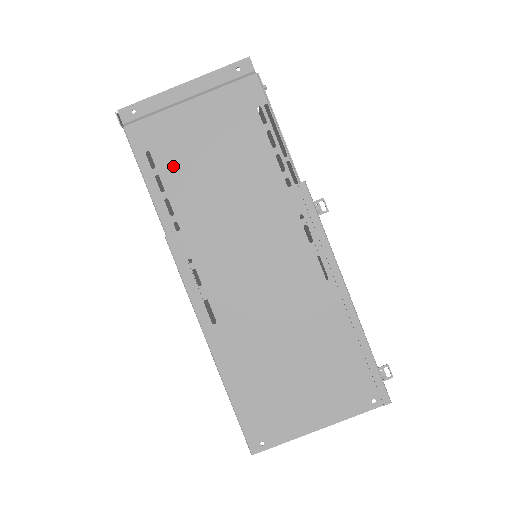
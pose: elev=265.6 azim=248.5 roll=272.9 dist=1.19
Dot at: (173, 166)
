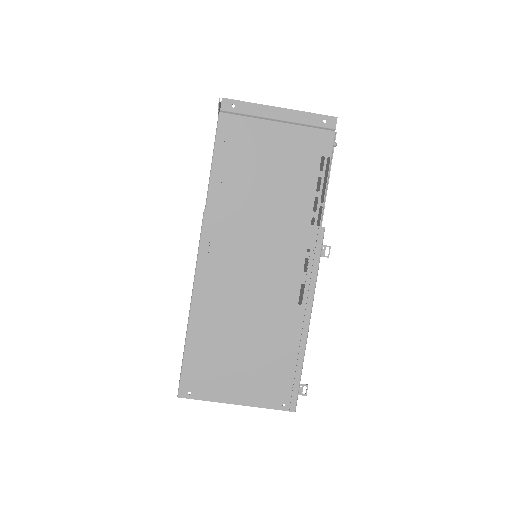
Dot at: (239, 162)
